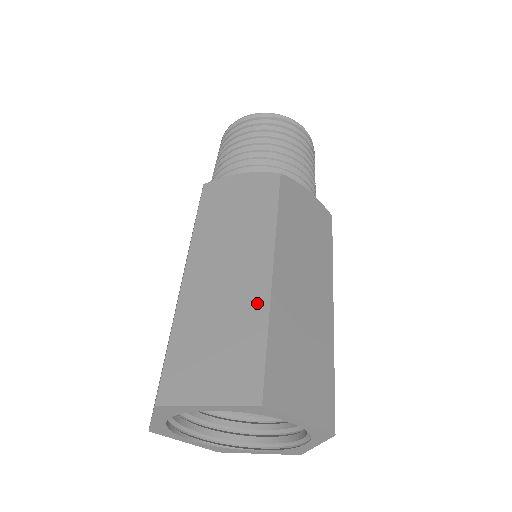
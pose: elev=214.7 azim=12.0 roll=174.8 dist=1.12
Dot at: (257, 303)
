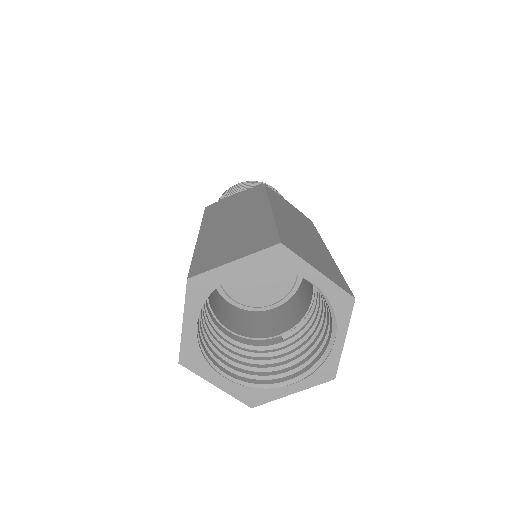
Dot at: (328, 256)
